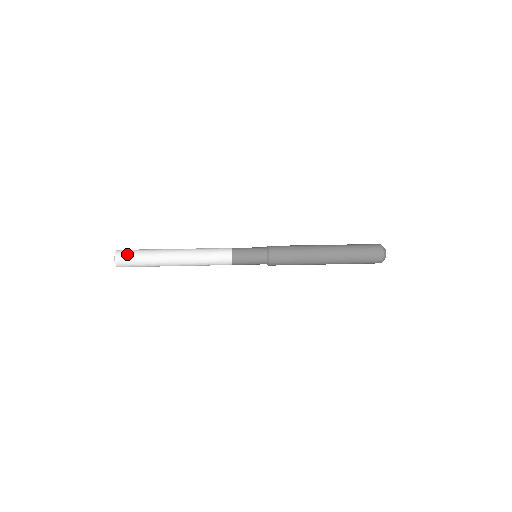
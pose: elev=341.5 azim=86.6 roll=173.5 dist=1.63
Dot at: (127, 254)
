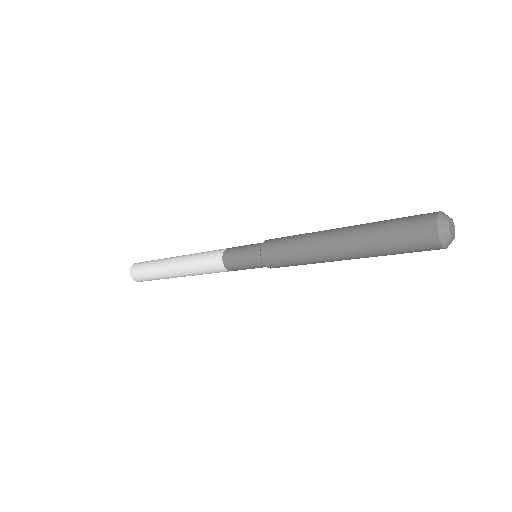
Dot at: (138, 266)
